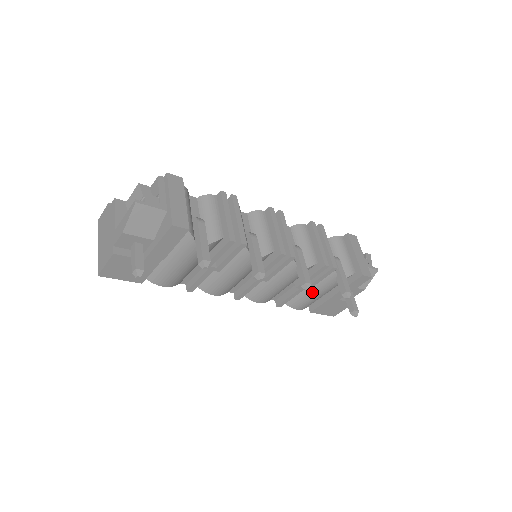
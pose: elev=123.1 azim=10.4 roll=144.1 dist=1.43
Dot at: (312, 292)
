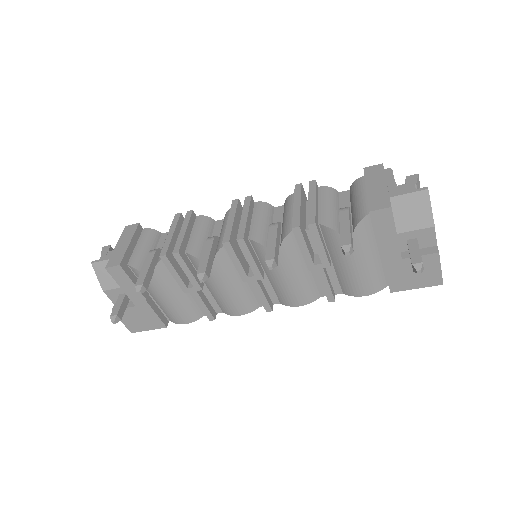
Dot at: (345, 266)
